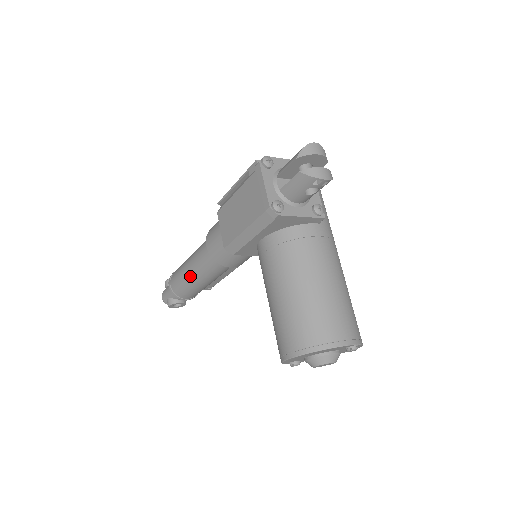
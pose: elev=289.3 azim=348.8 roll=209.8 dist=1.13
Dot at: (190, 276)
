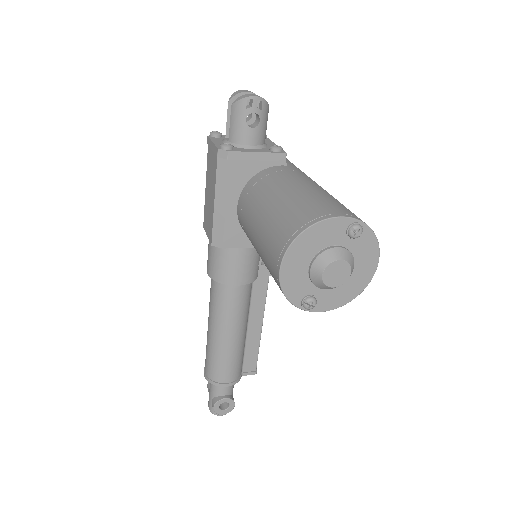
Dot at: (212, 335)
